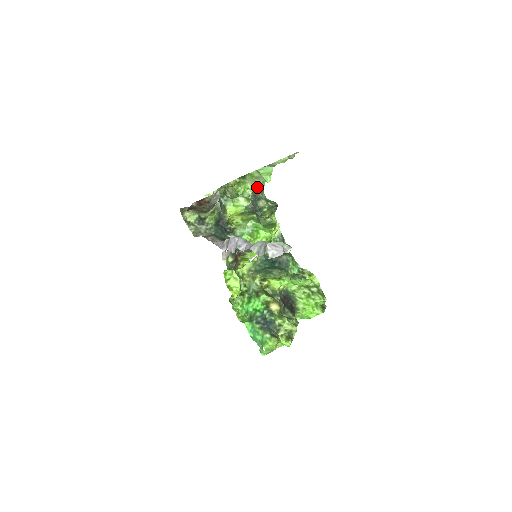
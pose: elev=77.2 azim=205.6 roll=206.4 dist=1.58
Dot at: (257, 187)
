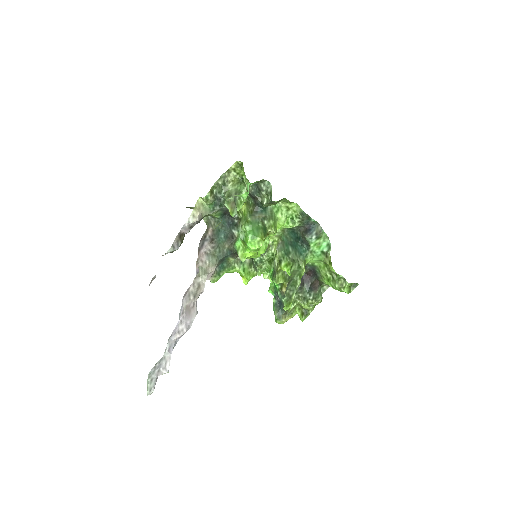
Dot at: occluded
